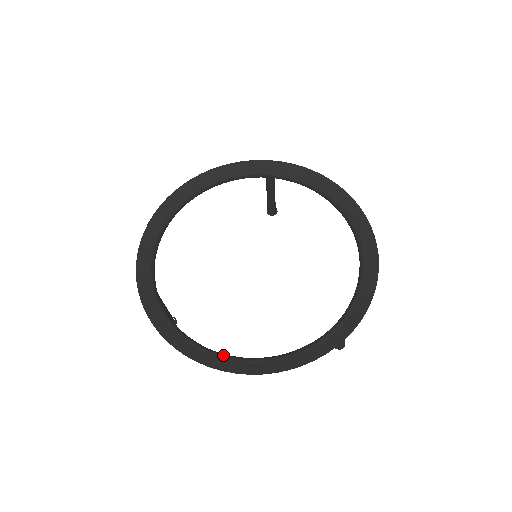
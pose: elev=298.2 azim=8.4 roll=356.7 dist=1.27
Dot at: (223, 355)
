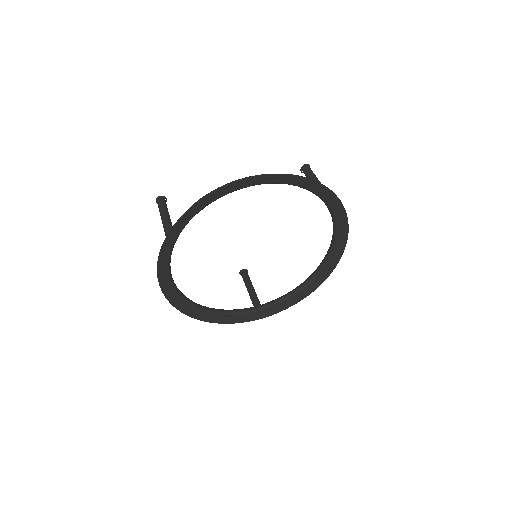
Dot at: (183, 298)
